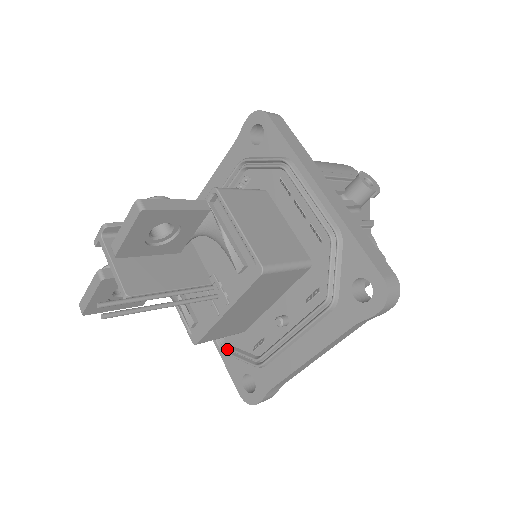
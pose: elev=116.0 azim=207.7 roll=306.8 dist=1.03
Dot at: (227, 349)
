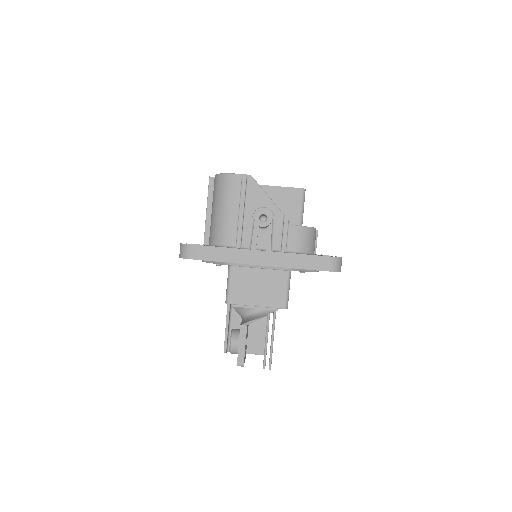
Dot at: occluded
